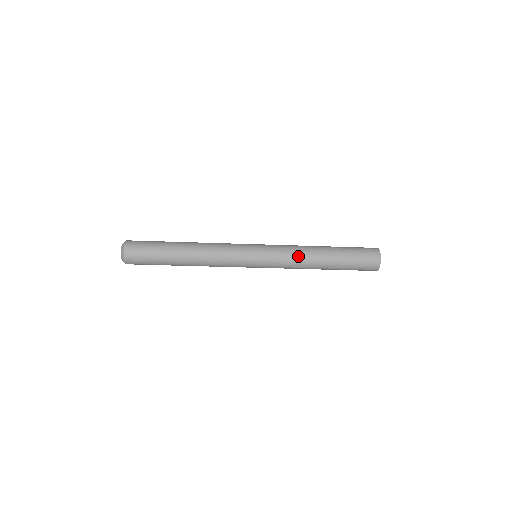
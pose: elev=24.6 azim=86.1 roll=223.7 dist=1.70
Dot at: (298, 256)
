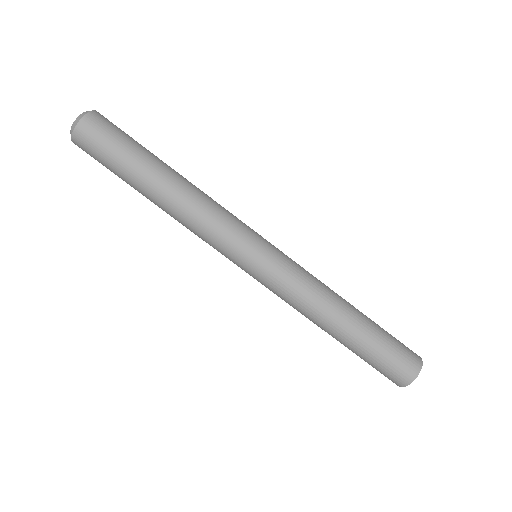
Dot at: (318, 287)
